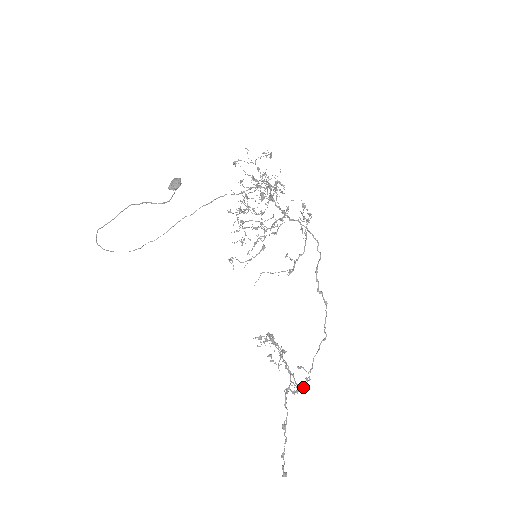
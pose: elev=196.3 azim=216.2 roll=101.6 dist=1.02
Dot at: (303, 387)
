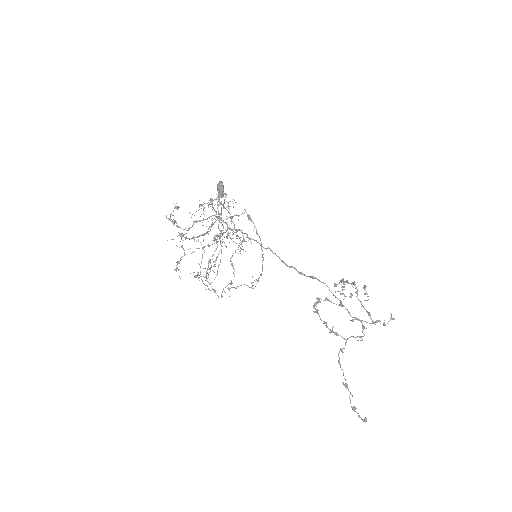
Dot at: (364, 335)
